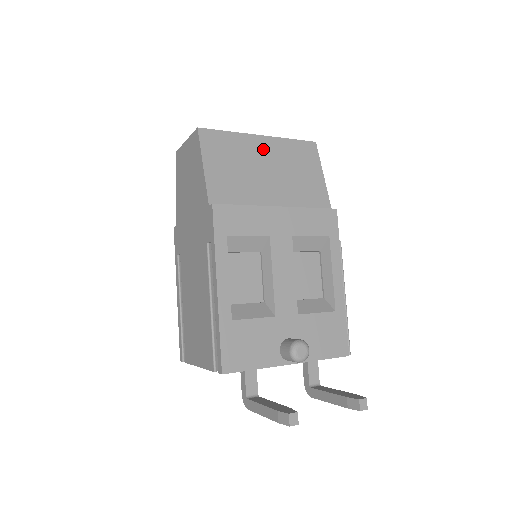
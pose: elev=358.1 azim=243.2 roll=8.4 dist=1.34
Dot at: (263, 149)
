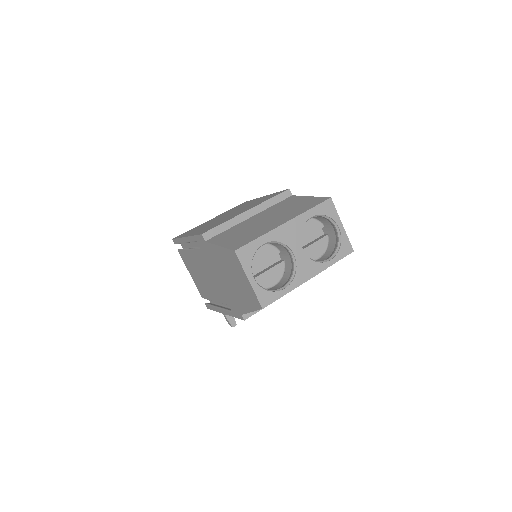
Dot at: occluded
